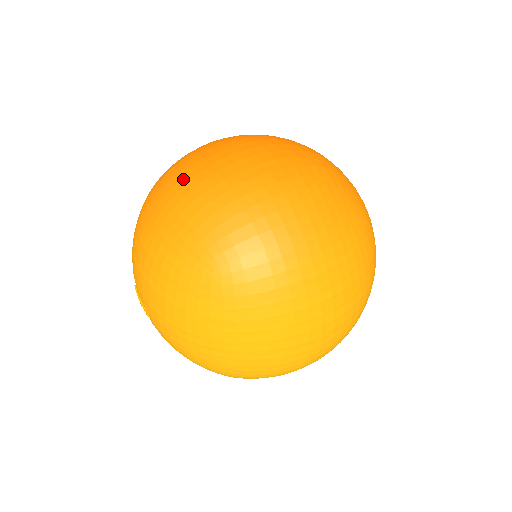
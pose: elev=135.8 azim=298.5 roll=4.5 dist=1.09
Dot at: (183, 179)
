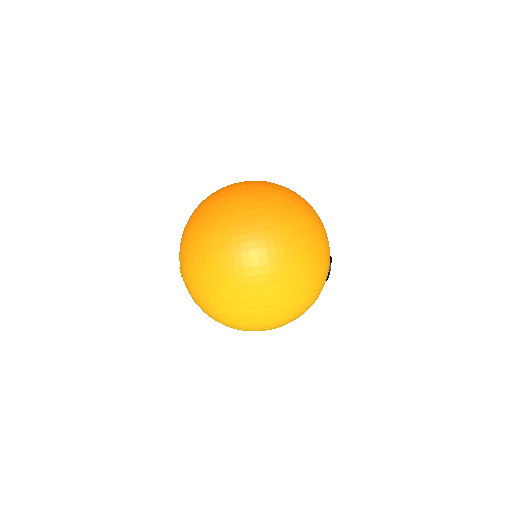
Dot at: (208, 197)
